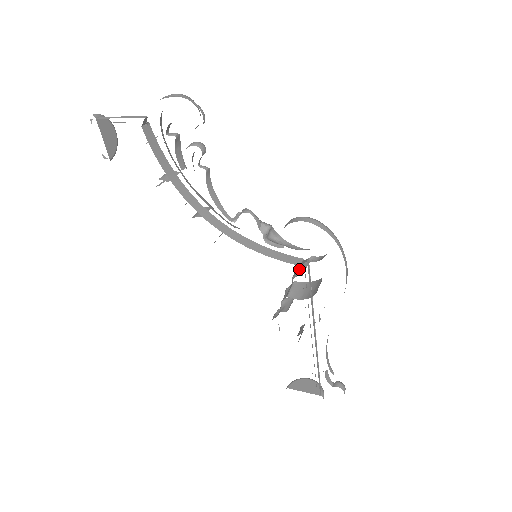
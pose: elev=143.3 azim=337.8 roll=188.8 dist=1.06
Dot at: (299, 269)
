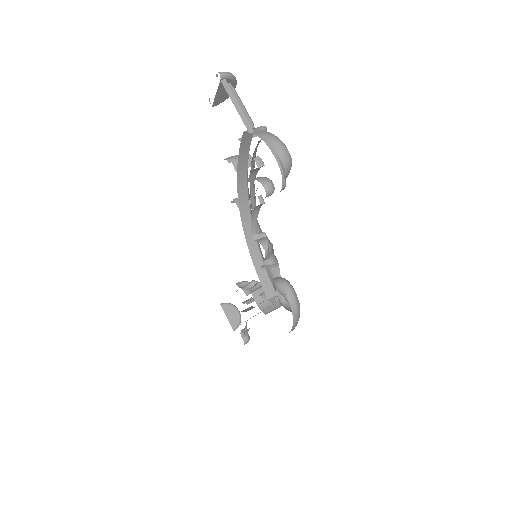
Dot at: occluded
